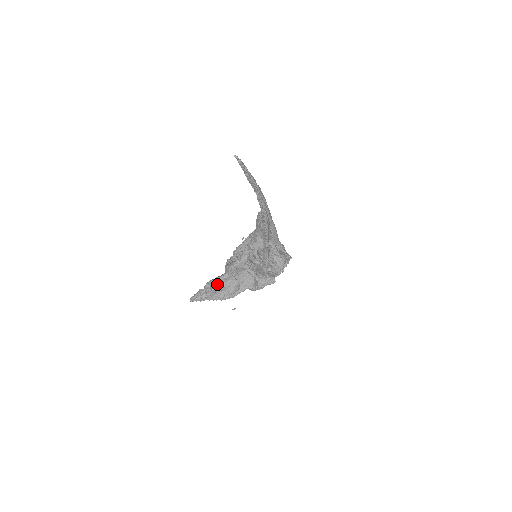
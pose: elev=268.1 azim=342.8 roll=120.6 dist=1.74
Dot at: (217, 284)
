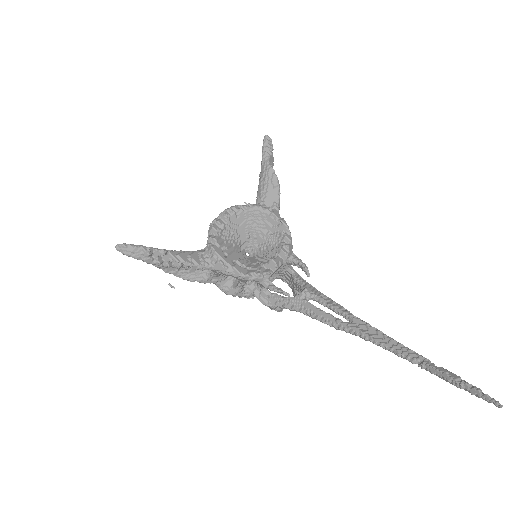
Dot at: occluded
